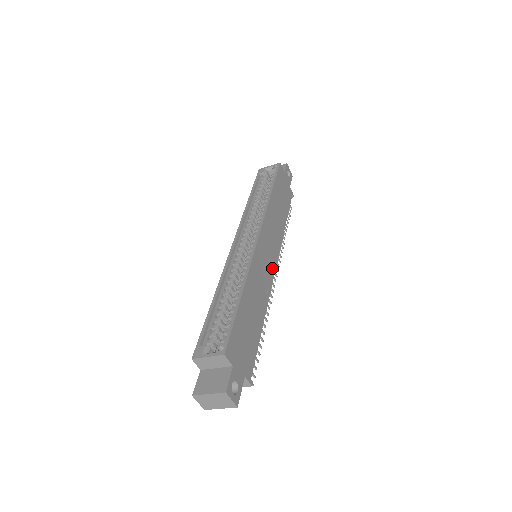
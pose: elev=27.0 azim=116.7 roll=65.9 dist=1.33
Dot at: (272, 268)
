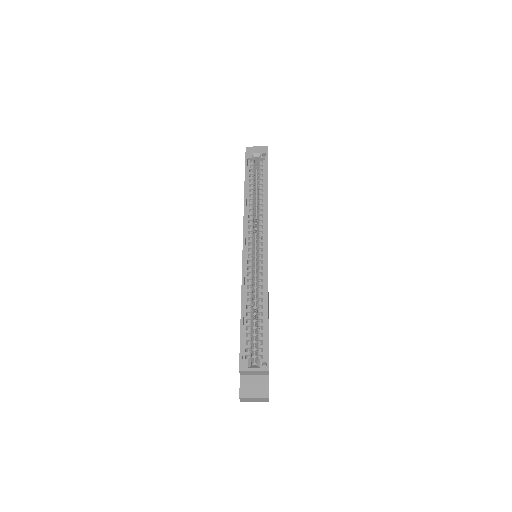
Dot at: occluded
